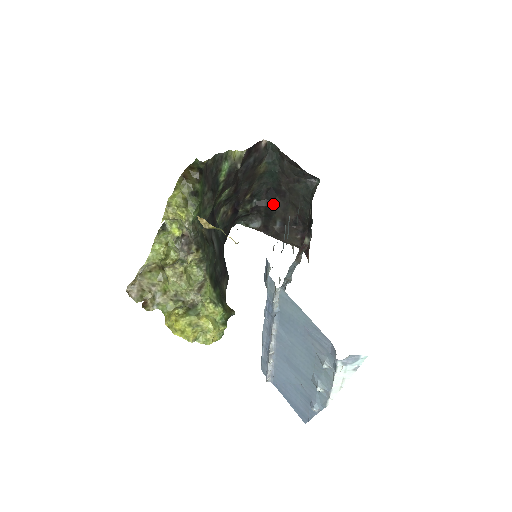
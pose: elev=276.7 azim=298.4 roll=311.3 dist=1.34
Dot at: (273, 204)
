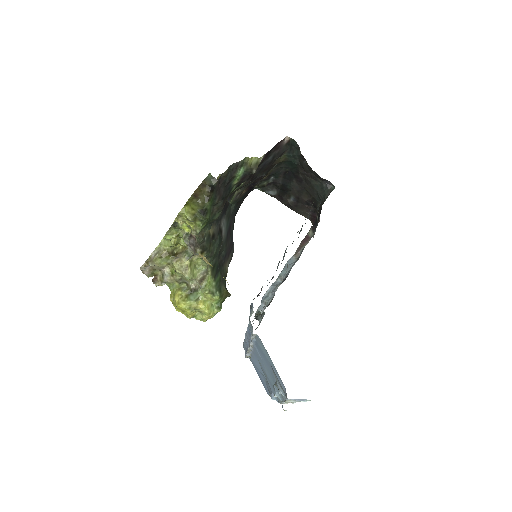
Dot at: (289, 184)
